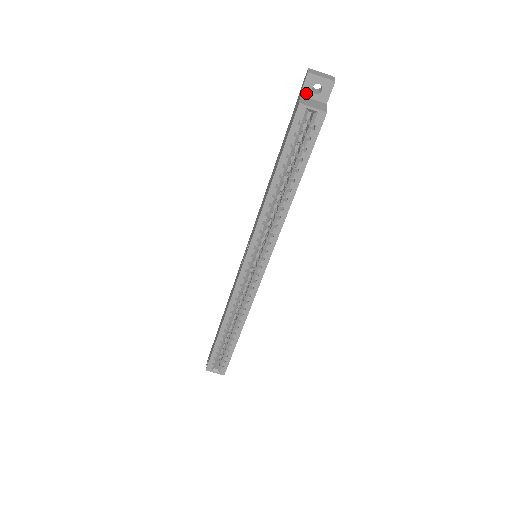
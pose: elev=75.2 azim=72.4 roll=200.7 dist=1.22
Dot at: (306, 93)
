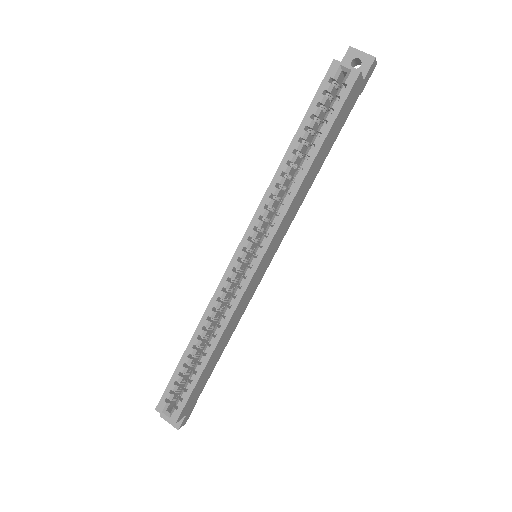
Dot at: occluded
